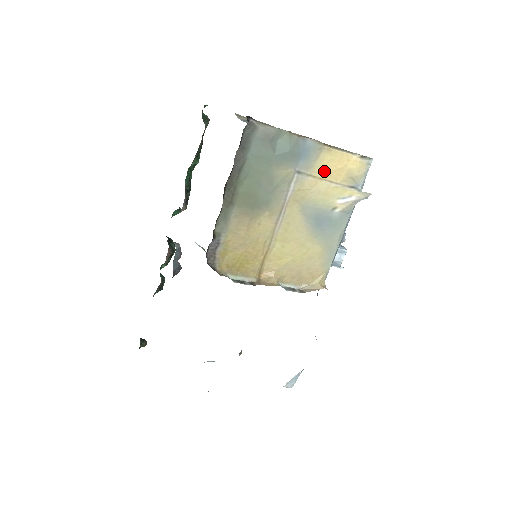
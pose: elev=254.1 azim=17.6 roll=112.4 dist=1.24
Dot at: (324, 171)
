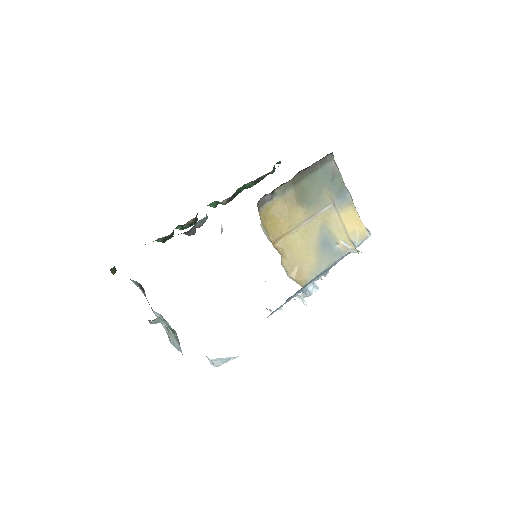
Dot at: (345, 217)
